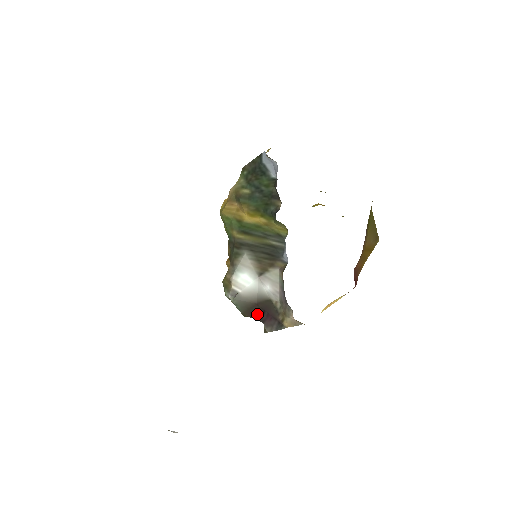
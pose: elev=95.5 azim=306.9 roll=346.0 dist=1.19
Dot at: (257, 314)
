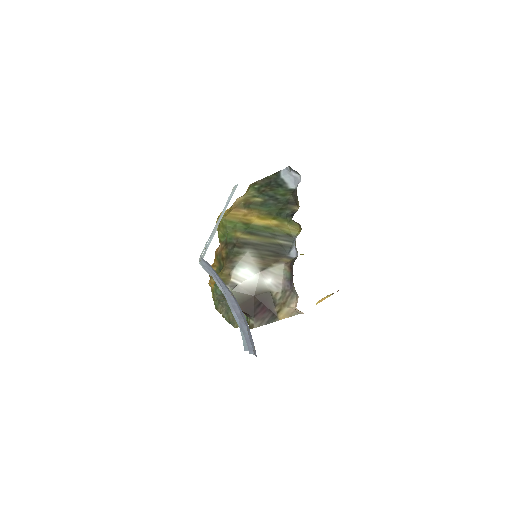
Dot at: (251, 307)
